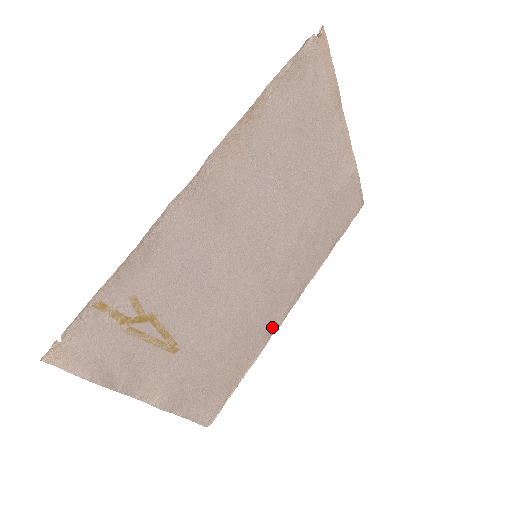
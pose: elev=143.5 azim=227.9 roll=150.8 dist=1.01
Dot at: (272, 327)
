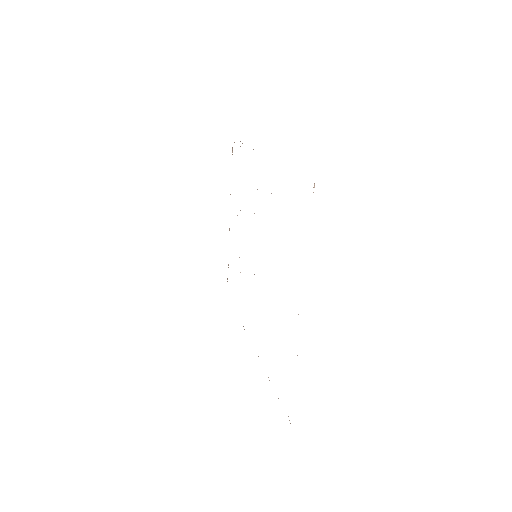
Dot at: occluded
